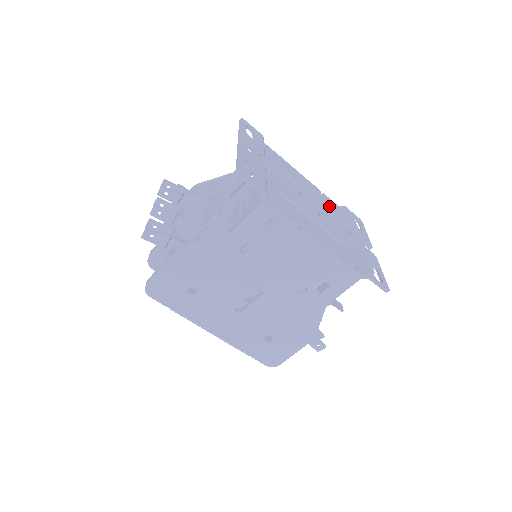
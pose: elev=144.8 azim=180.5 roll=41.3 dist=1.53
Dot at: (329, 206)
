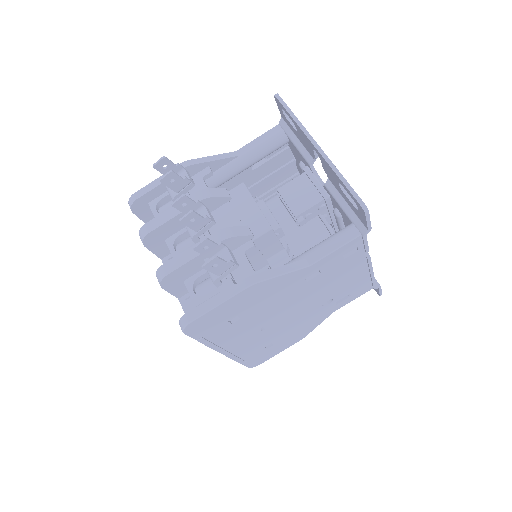
Dot at: occluded
